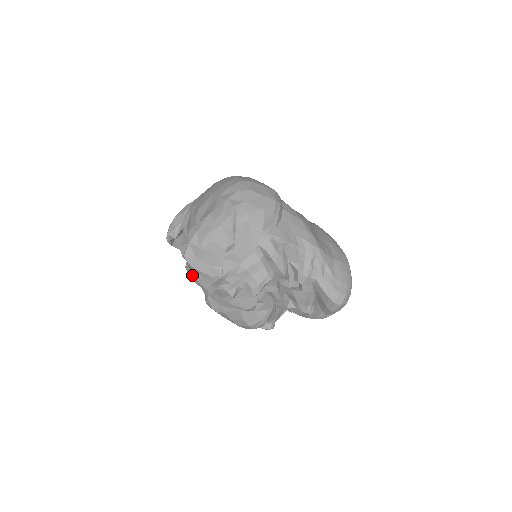
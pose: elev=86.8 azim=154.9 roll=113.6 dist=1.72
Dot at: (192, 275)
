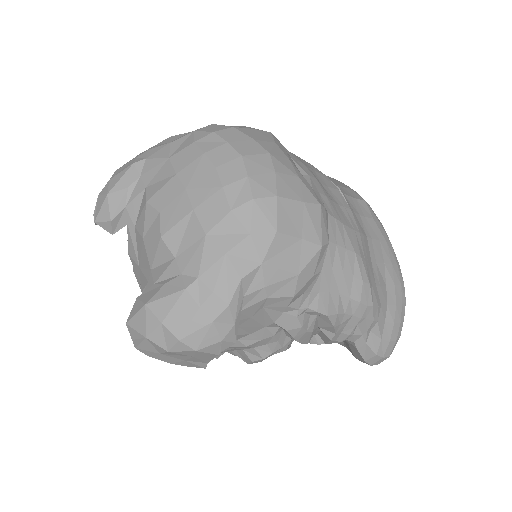
Dot at: occluded
